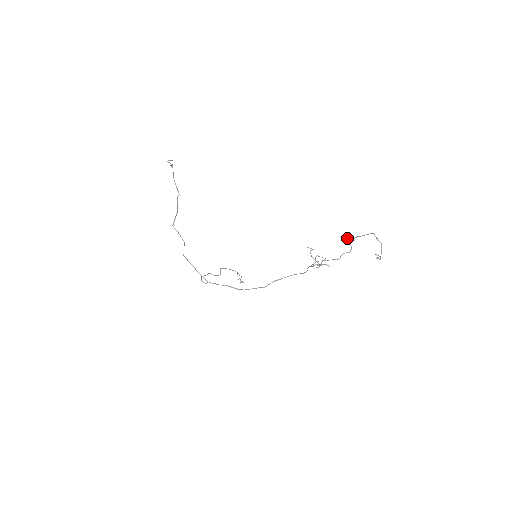
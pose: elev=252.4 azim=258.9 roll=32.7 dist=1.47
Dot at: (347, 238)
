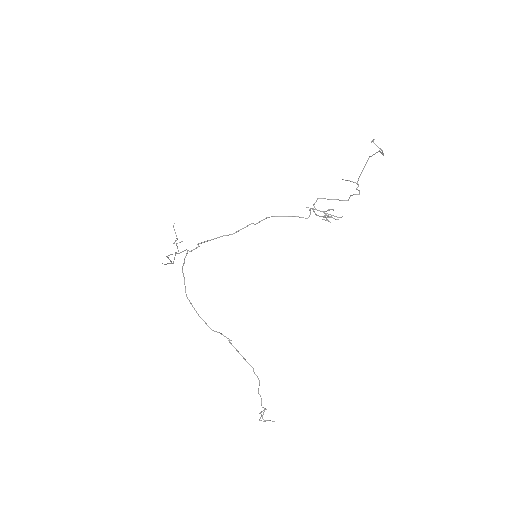
Dot at: (347, 180)
